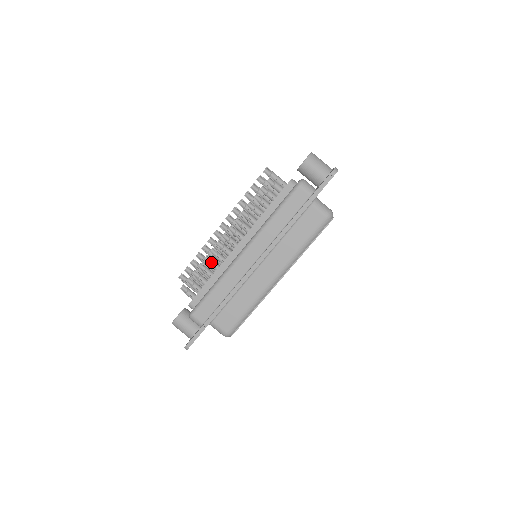
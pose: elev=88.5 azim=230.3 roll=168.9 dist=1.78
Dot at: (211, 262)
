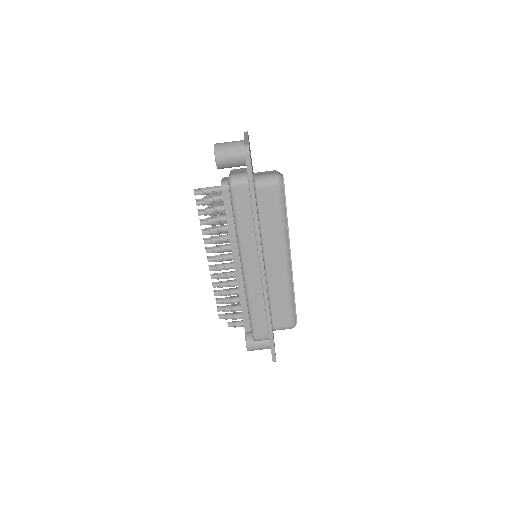
Dot at: (229, 293)
